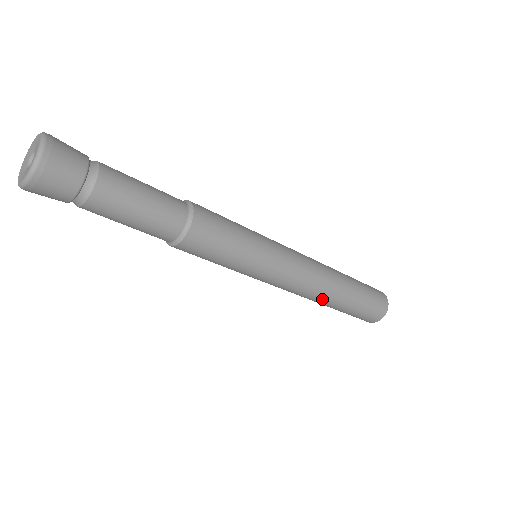
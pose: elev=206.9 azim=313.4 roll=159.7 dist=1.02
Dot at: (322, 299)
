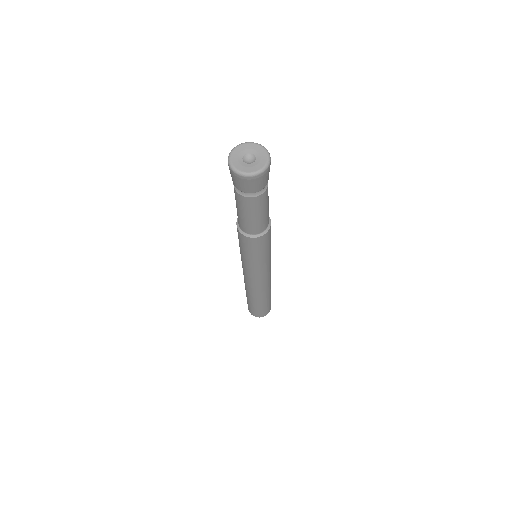
Dot at: (267, 292)
